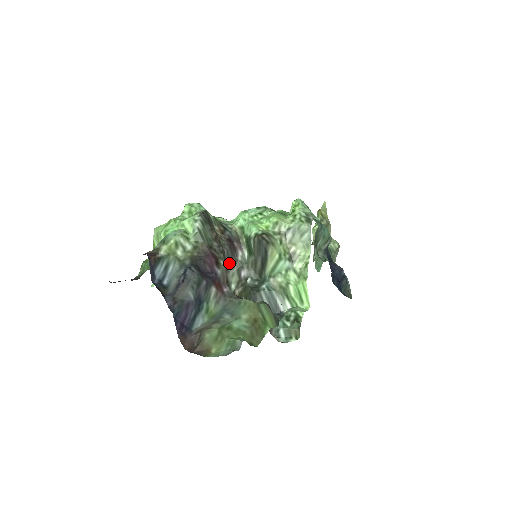
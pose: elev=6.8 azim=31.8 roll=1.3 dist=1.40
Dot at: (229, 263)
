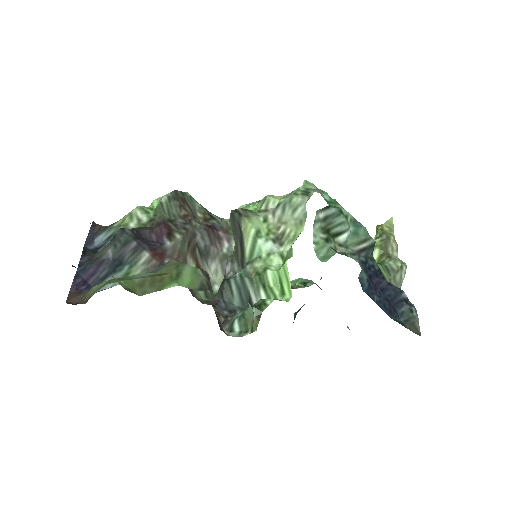
Dot at: (207, 253)
